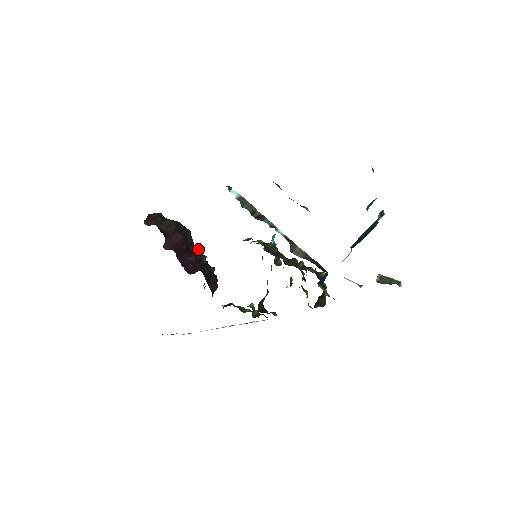
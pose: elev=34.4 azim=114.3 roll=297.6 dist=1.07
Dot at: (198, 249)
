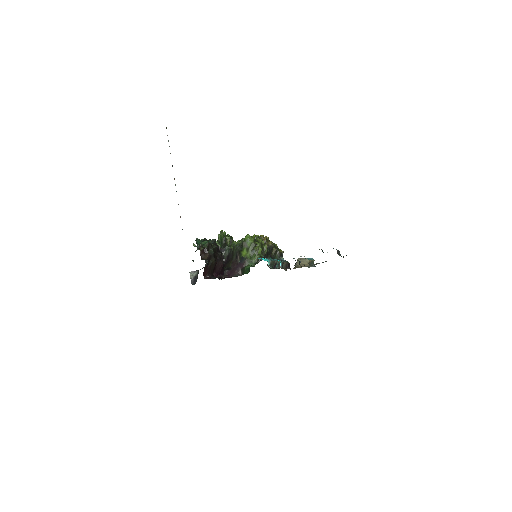
Dot at: (216, 249)
